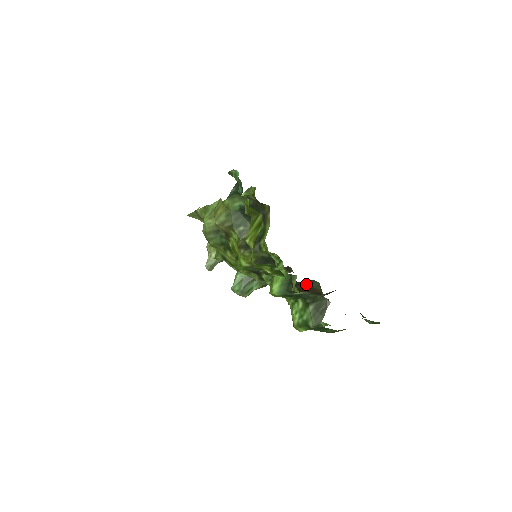
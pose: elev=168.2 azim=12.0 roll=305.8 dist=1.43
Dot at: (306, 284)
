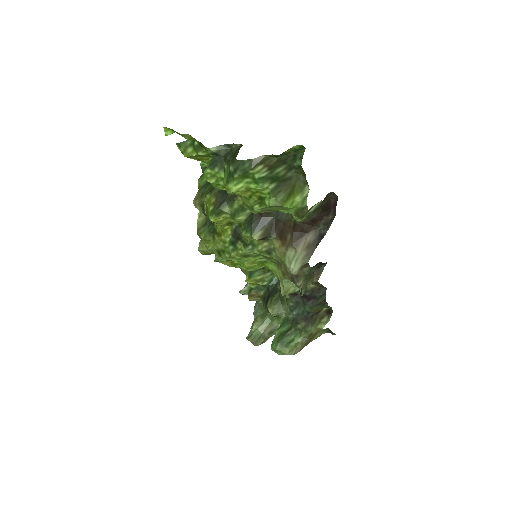
Dot at: (278, 220)
